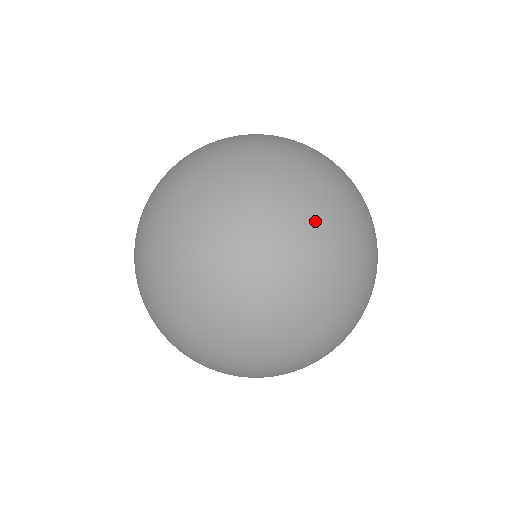
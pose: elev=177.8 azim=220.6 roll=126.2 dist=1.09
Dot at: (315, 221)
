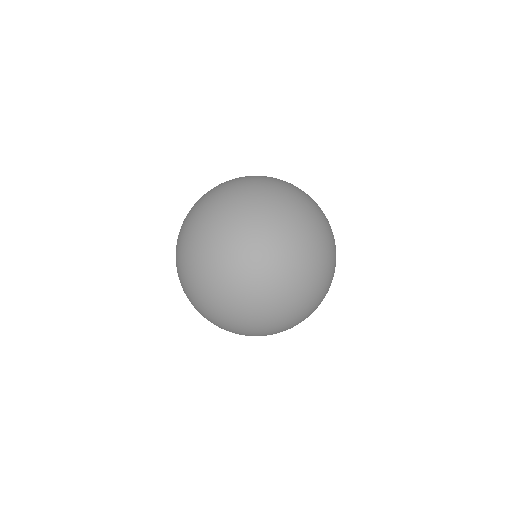
Dot at: occluded
